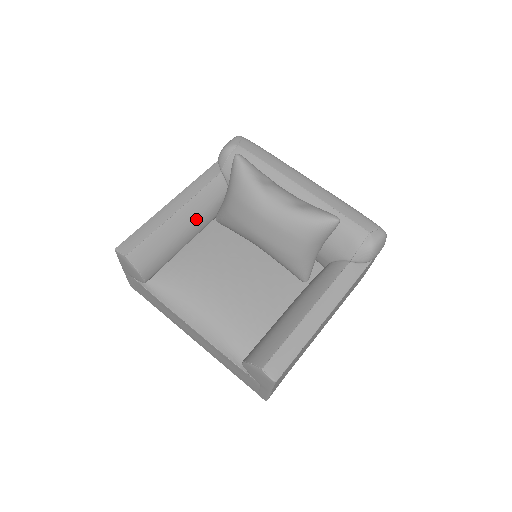
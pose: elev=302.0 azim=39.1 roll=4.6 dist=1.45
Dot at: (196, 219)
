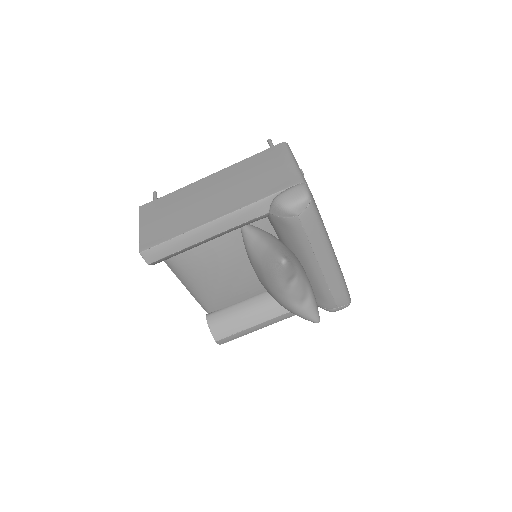
Dot at: occluded
